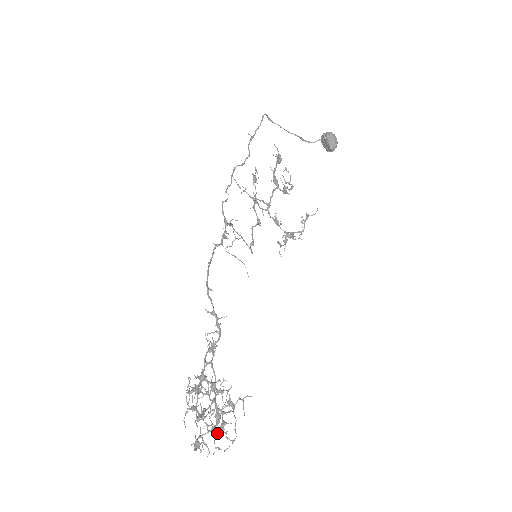
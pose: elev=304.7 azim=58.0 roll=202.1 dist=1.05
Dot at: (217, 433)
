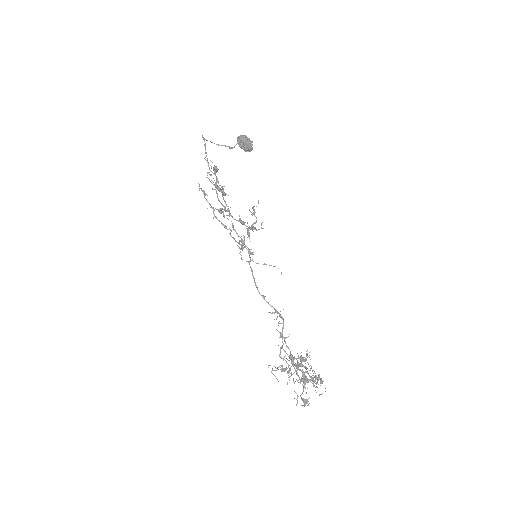
Dot at: (314, 386)
